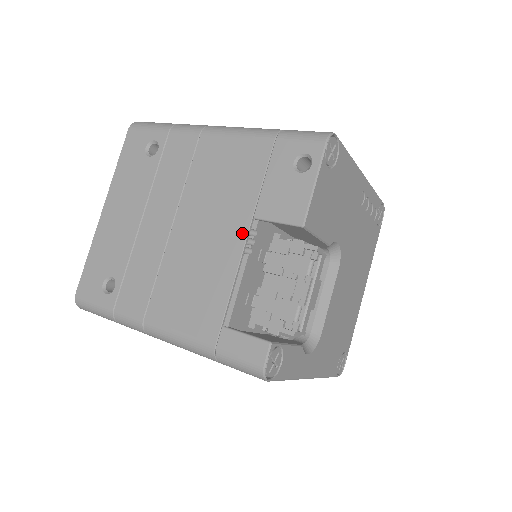
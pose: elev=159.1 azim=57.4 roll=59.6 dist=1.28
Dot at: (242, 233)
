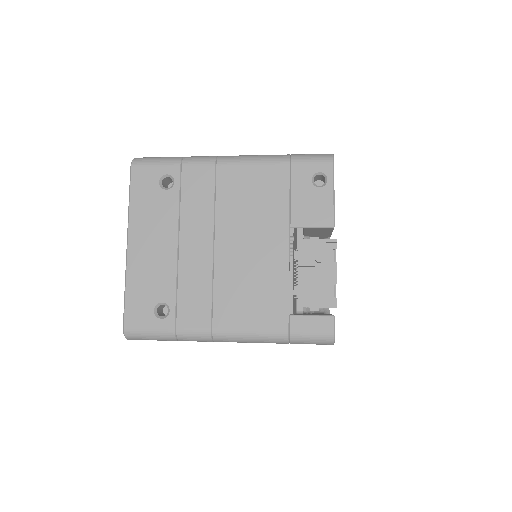
Dot at: (284, 241)
